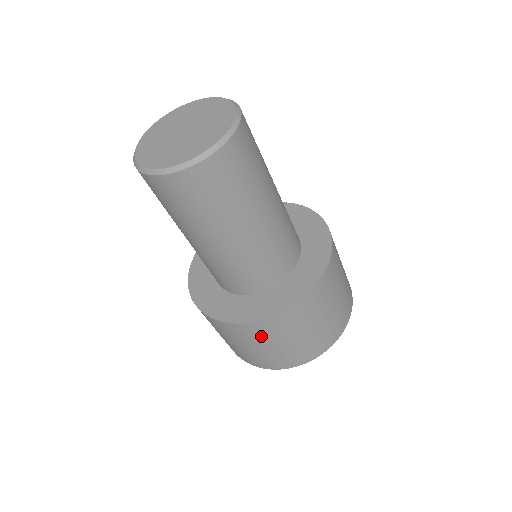
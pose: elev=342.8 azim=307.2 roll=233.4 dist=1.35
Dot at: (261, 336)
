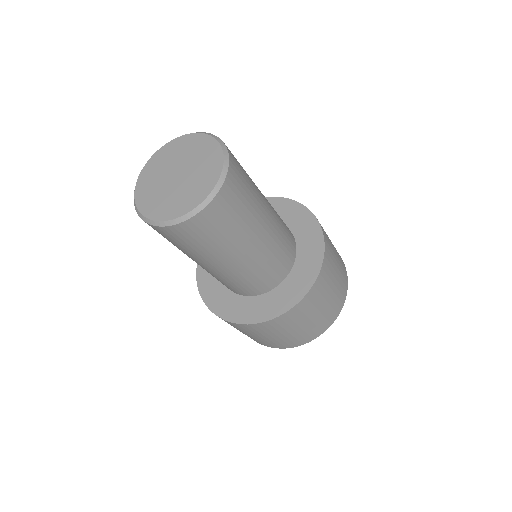
Dot at: (280, 327)
